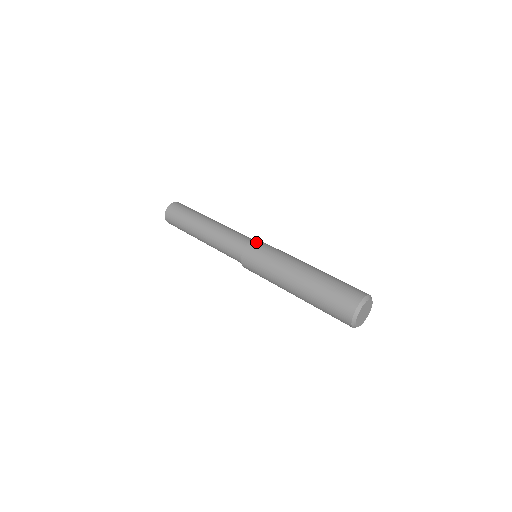
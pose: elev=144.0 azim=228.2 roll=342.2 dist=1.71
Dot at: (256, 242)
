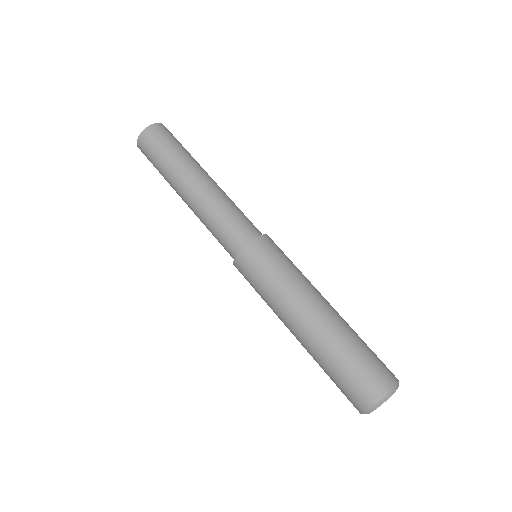
Dot at: (241, 260)
